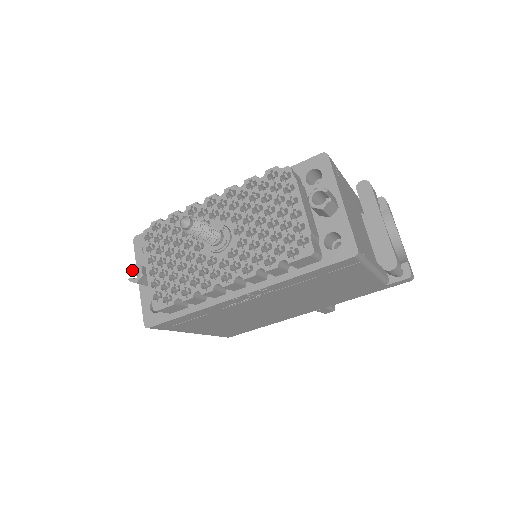
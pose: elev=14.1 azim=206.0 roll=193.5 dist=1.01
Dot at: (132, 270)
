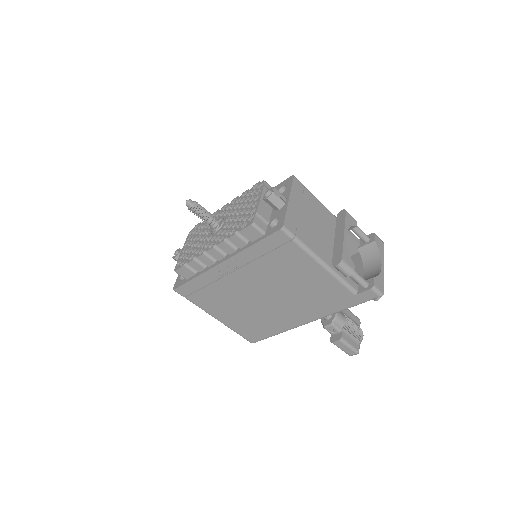
Dot at: (177, 252)
